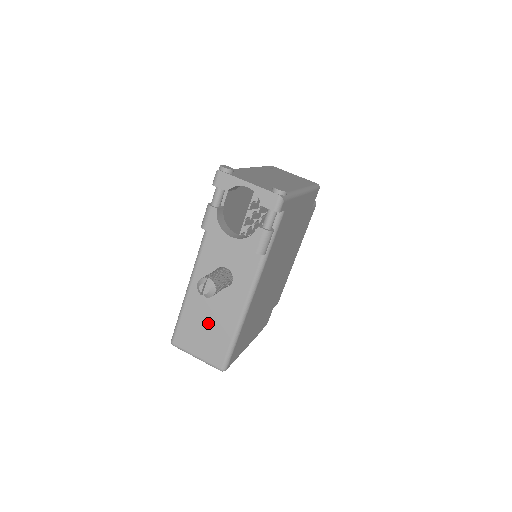
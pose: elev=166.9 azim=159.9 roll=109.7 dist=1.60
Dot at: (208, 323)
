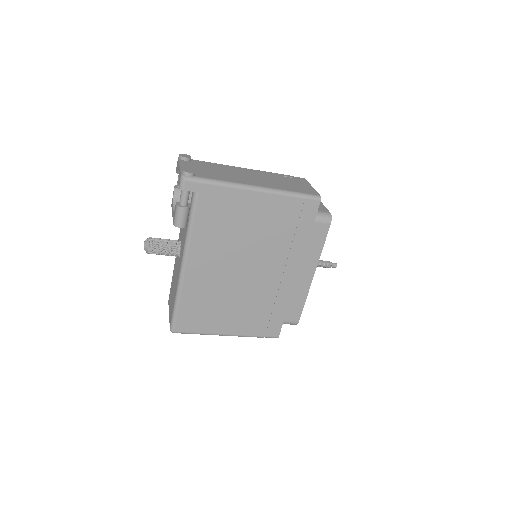
Dot at: occluded
